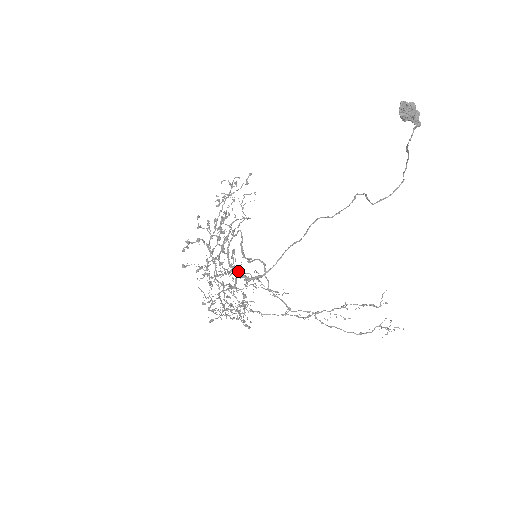
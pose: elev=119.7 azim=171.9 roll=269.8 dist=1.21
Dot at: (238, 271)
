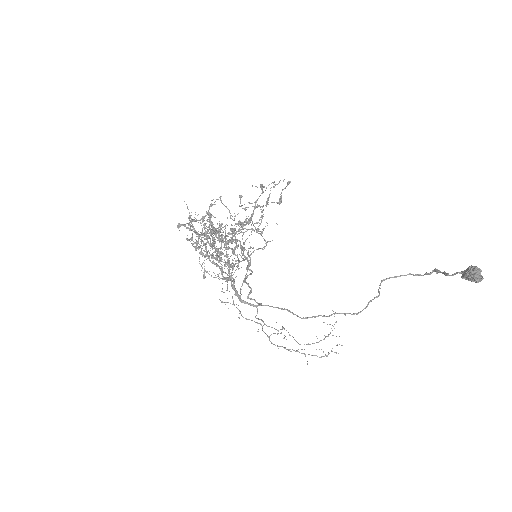
Dot at: occluded
